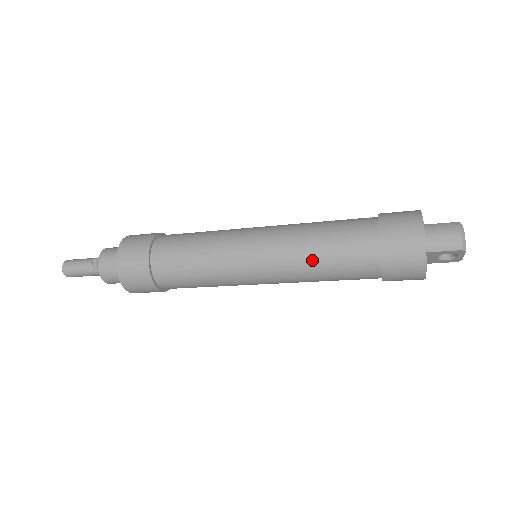
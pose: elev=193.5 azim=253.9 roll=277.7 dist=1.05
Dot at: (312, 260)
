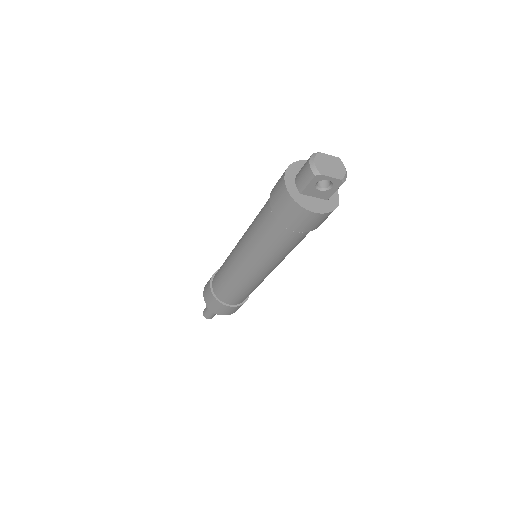
Dot at: (256, 242)
